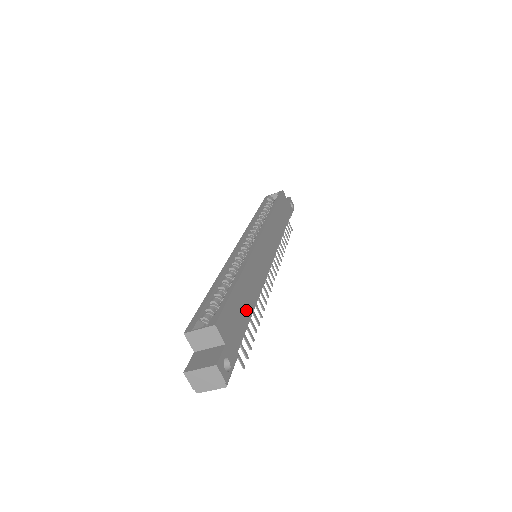
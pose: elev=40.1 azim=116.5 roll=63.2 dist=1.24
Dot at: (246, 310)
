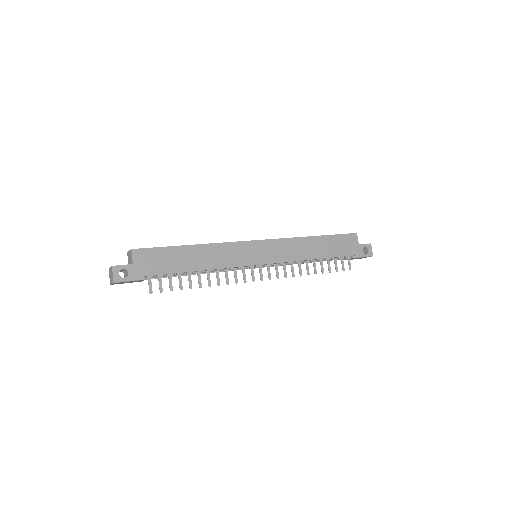
Dot at: (181, 265)
